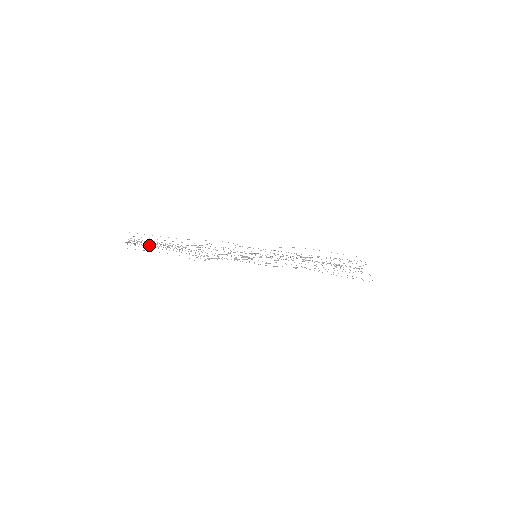
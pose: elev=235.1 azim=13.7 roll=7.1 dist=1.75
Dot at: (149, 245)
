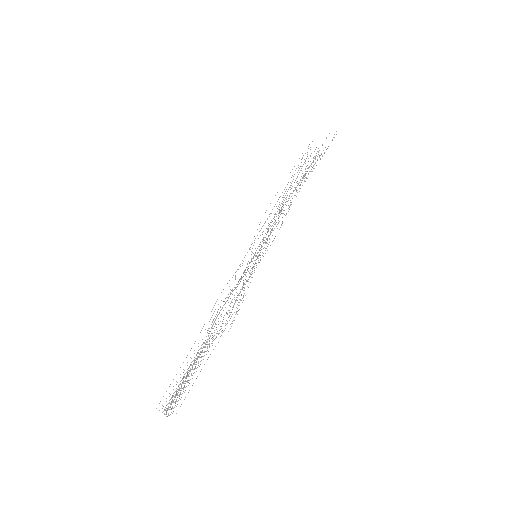
Dot at: occluded
